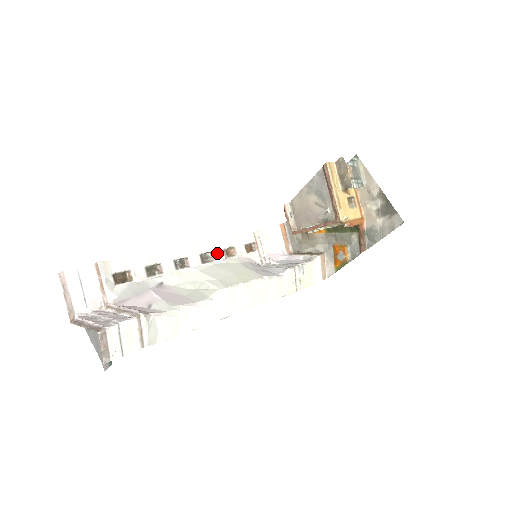
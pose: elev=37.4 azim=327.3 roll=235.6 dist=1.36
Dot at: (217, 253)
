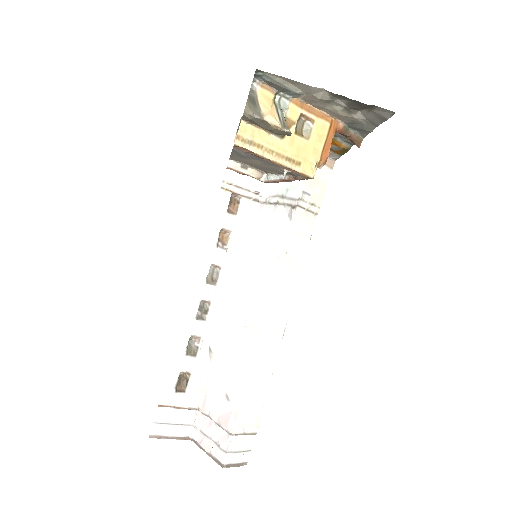
Dot at: (216, 258)
